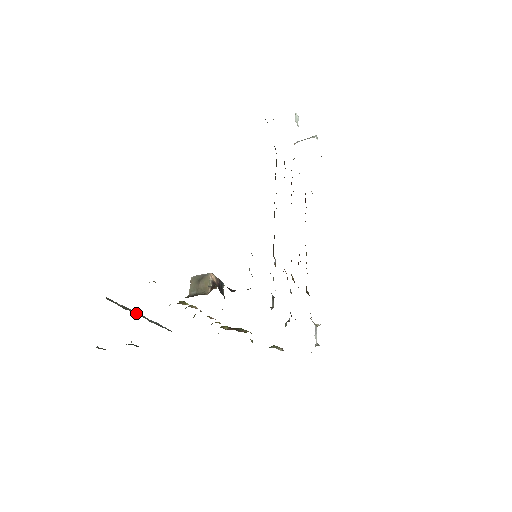
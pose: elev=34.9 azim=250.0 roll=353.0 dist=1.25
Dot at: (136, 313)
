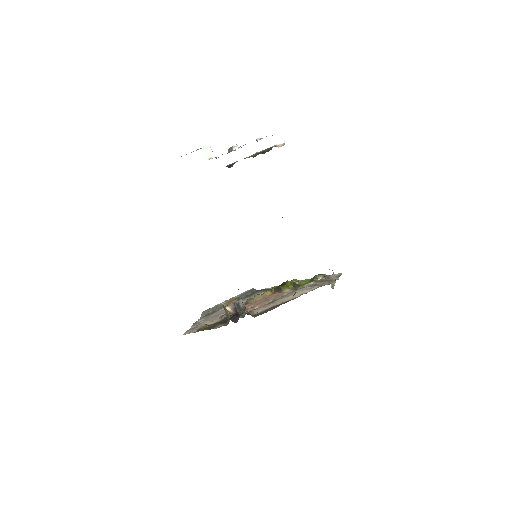
Dot at: occluded
